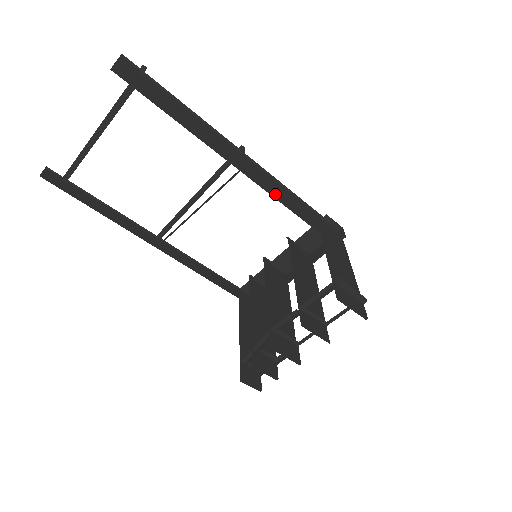
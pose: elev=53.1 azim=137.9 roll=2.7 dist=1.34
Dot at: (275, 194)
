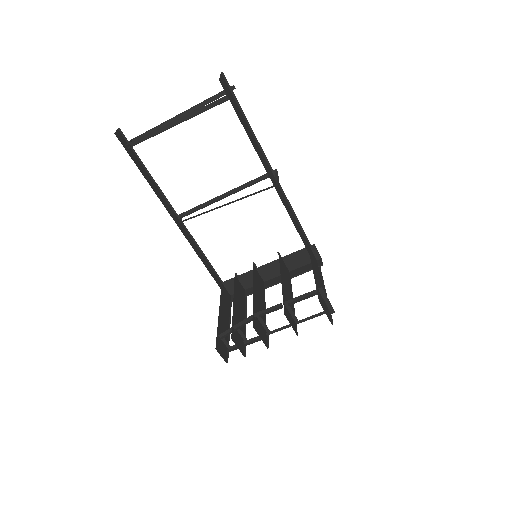
Dot at: (289, 213)
